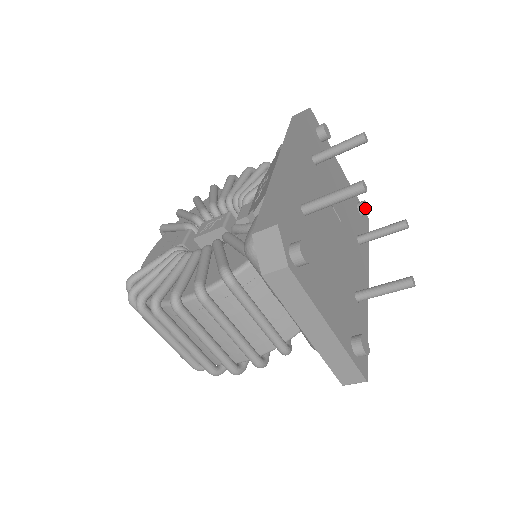
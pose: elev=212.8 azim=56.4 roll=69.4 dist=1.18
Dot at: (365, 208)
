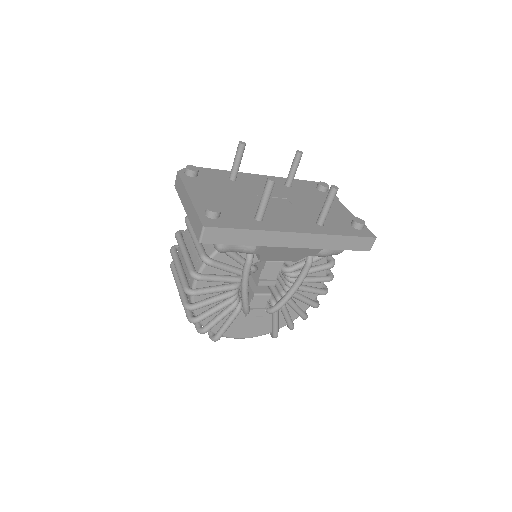
Dot at: (353, 219)
